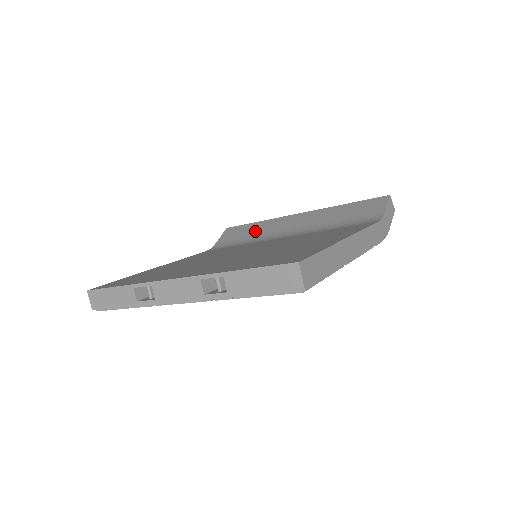
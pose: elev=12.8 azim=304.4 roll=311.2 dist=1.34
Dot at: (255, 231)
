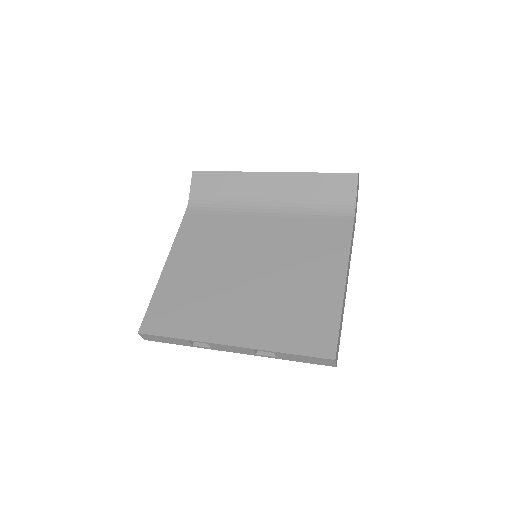
Dot at: (229, 189)
